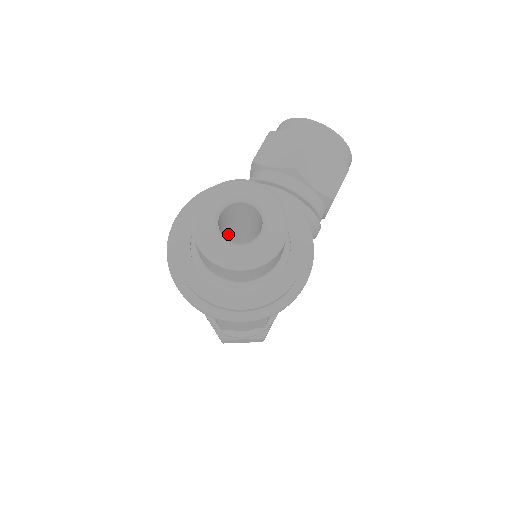
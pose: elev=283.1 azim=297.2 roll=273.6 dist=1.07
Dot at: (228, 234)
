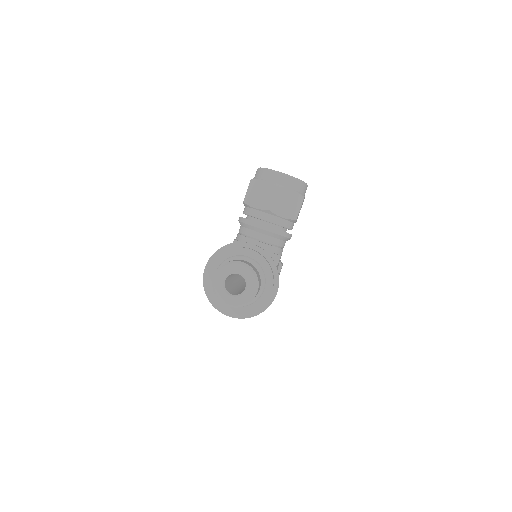
Dot at: occluded
